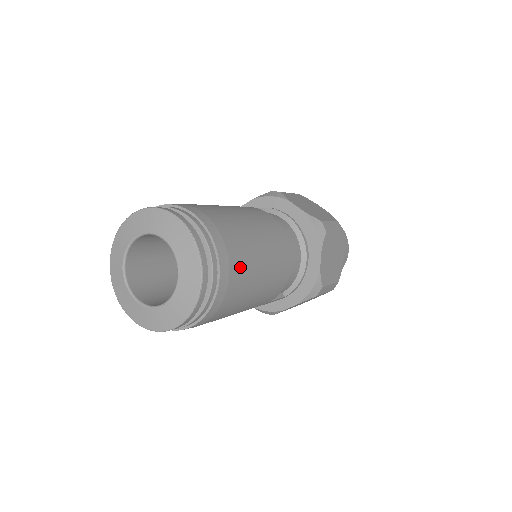
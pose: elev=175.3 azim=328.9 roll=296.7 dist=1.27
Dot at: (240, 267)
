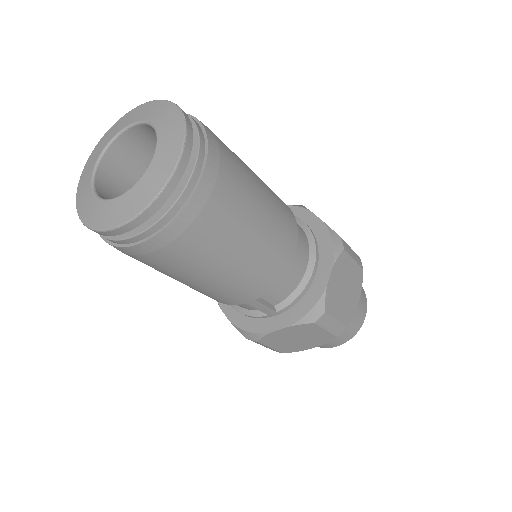
Dot at: (230, 194)
